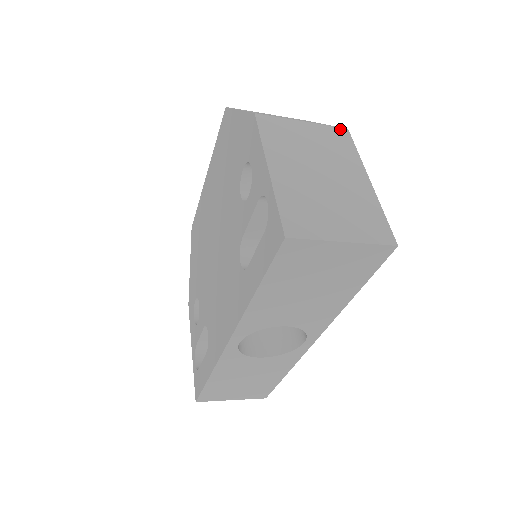
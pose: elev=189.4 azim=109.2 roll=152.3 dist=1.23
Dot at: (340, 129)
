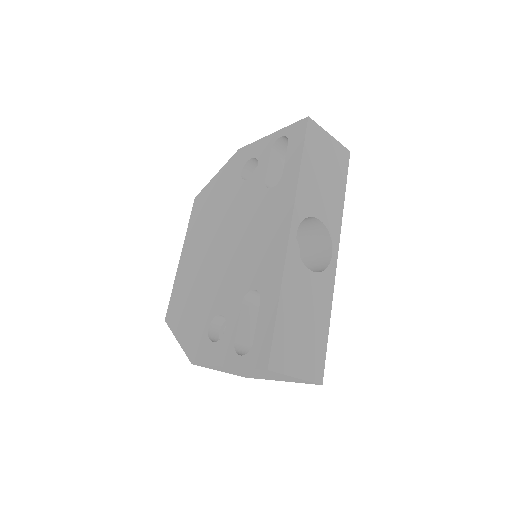
Dot at: occluded
